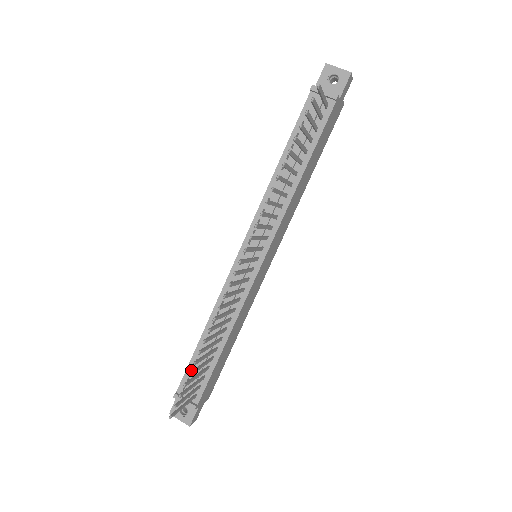
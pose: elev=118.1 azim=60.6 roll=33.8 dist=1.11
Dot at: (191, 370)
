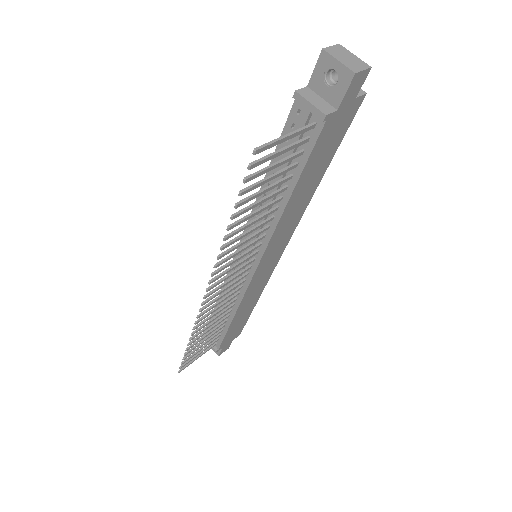
Dot at: occluded
